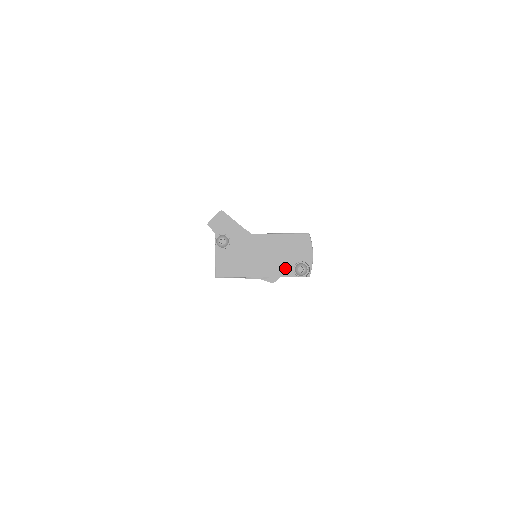
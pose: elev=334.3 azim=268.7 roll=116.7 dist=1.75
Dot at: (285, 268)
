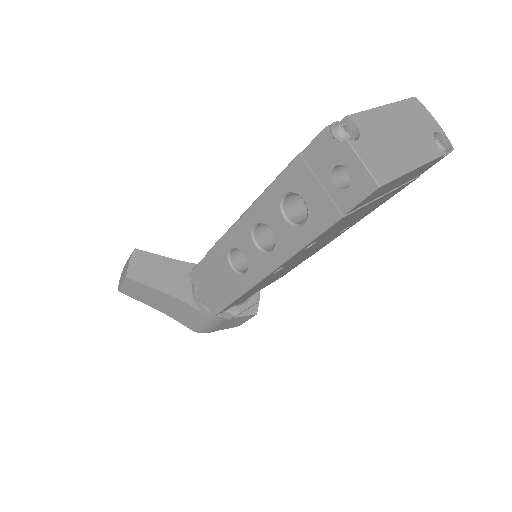
Dot at: (430, 146)
